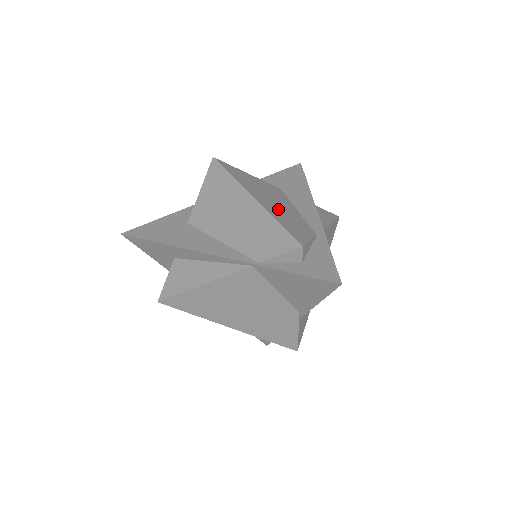
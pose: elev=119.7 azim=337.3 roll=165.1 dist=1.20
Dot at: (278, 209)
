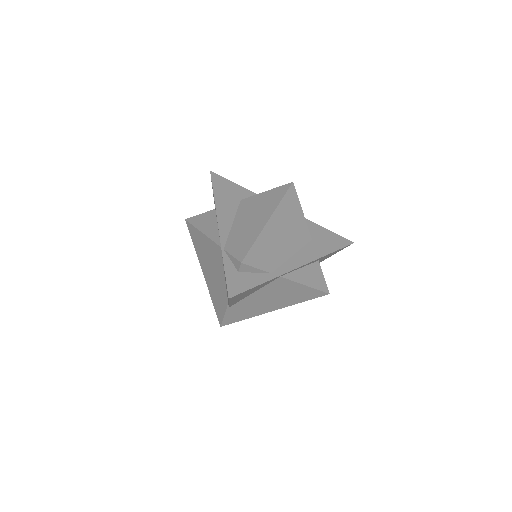
Dot at: (274, 240)
